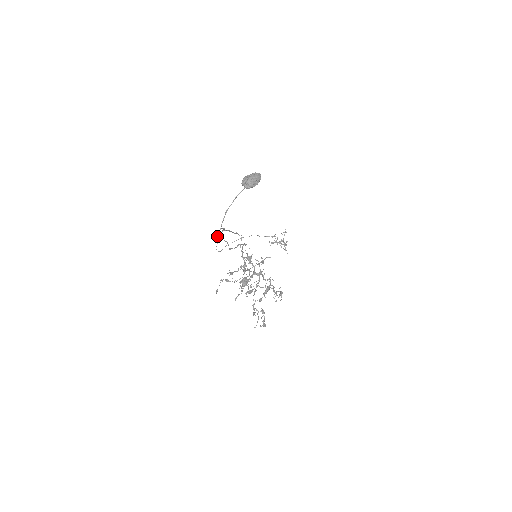
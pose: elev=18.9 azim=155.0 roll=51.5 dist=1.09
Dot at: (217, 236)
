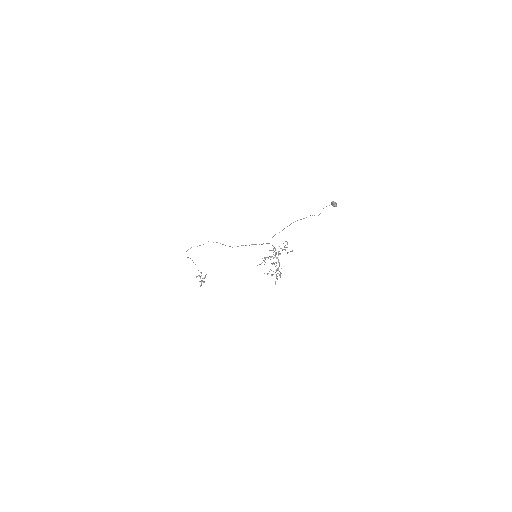
Dot at: occluded
